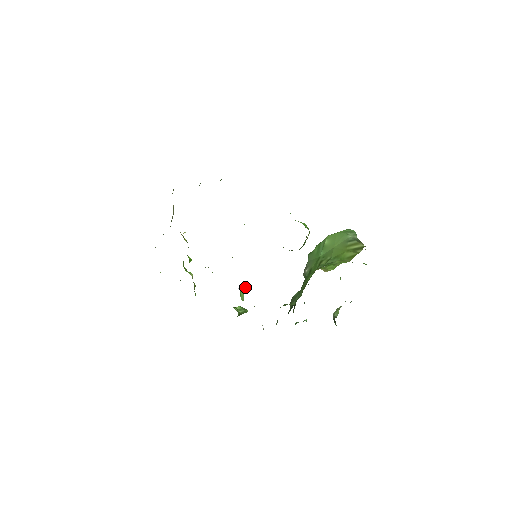
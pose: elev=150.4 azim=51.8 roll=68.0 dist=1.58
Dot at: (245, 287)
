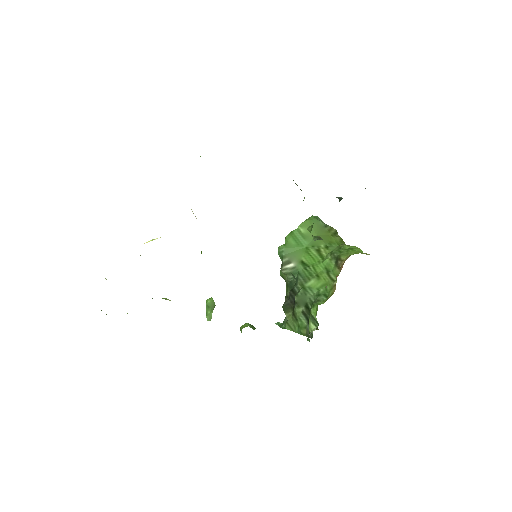
Dot at: (213, 302)
